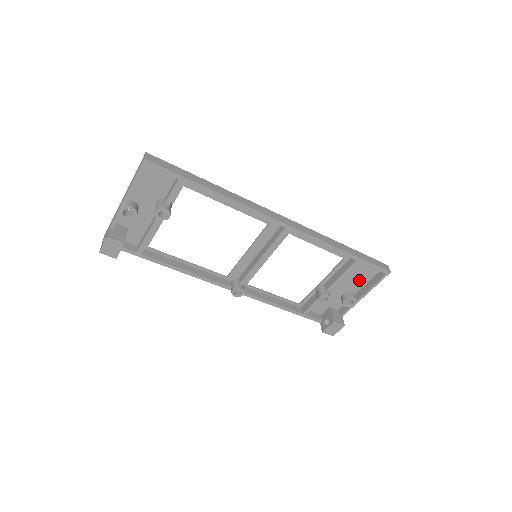
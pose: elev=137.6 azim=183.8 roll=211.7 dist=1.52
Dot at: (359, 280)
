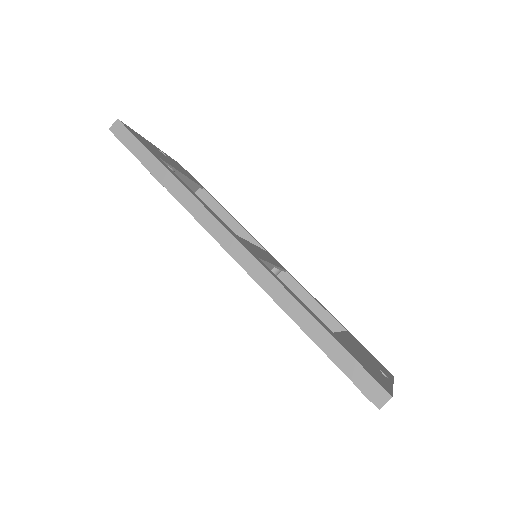
Dot at: occluded
